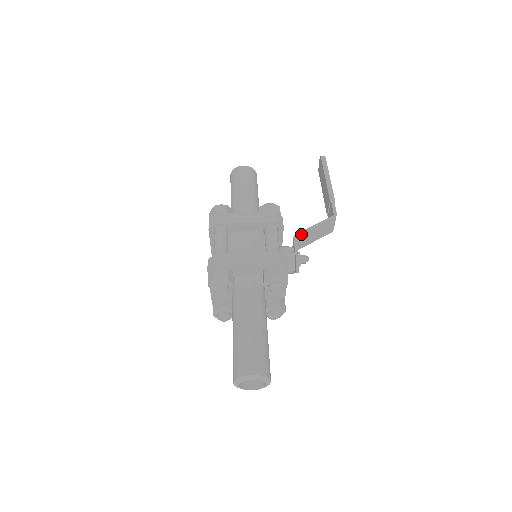
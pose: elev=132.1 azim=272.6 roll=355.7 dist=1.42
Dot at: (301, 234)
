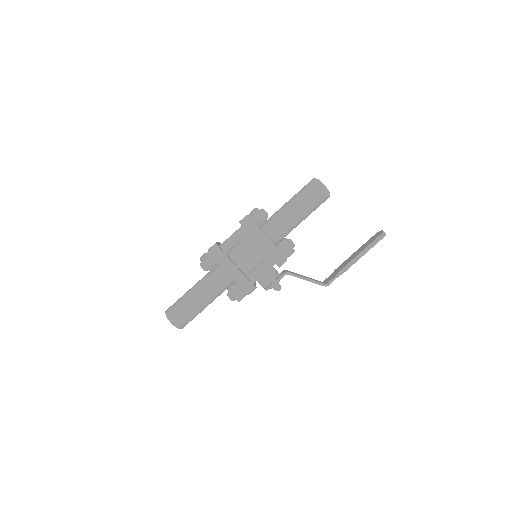
Dot at: (291, 275)
